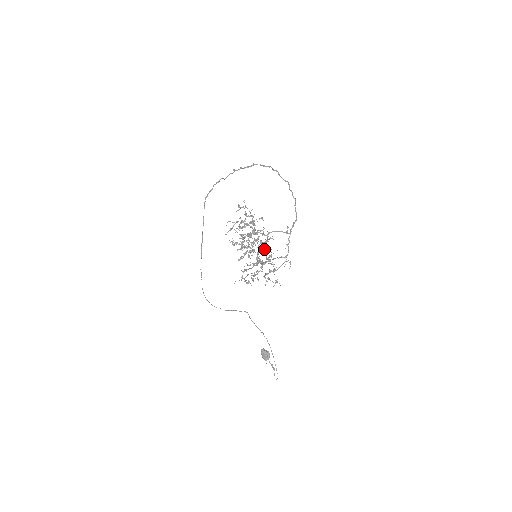
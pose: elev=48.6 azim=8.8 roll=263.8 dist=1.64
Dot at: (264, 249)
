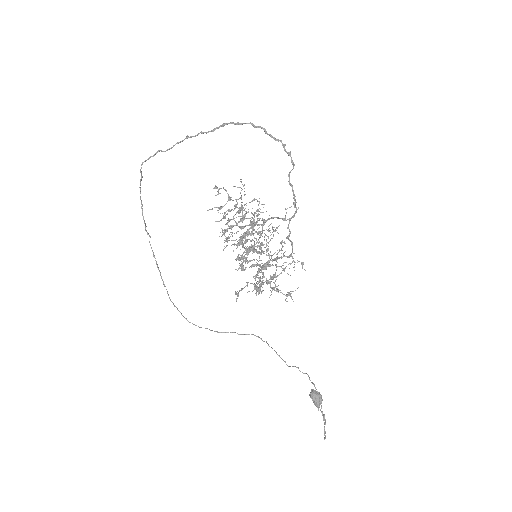
Dot at: (258, 245)
